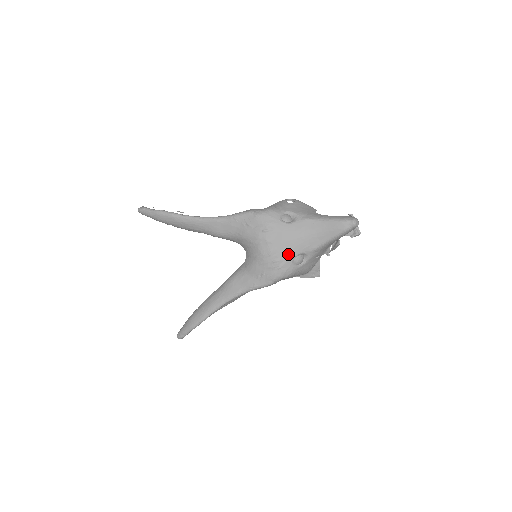
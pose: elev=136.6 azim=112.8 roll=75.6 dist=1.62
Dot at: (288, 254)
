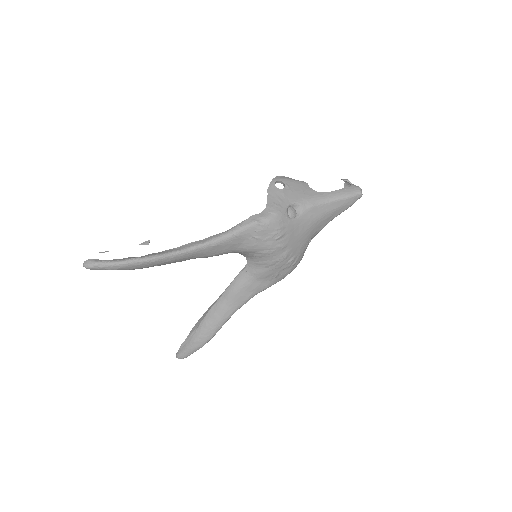
Dot at: (301, 248)
